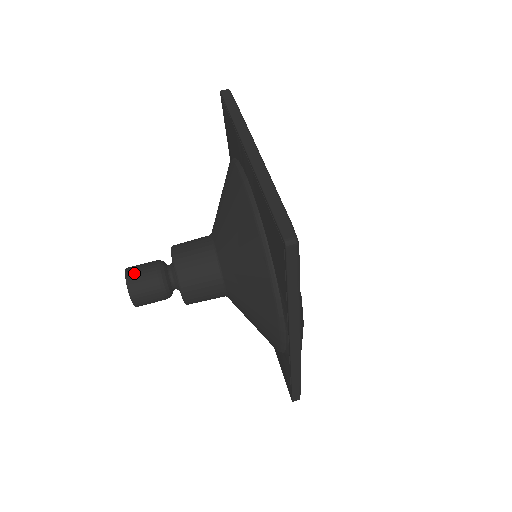
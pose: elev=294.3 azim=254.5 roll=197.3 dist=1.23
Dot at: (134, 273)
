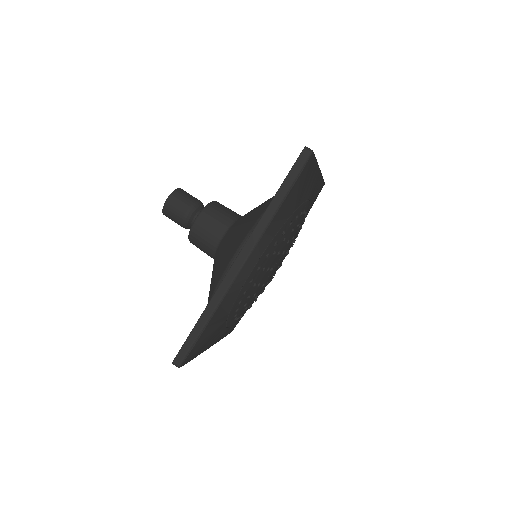
Dot at: occluded
